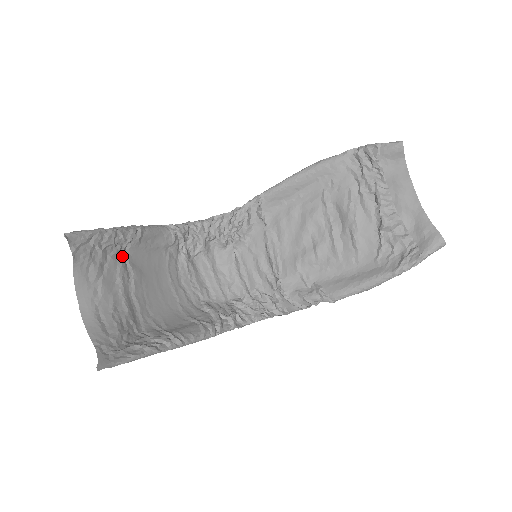
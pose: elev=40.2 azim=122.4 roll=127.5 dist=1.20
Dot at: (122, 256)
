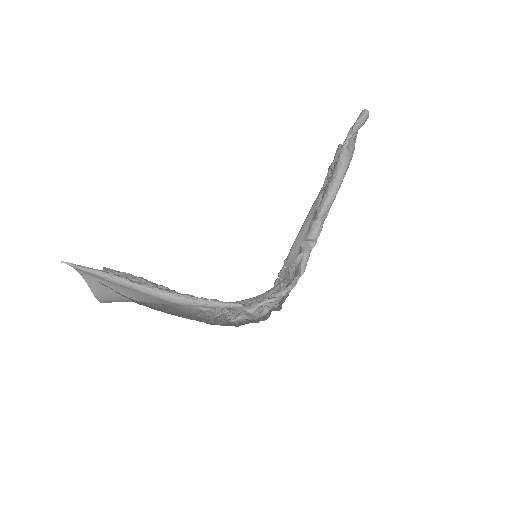
Dot at: occluded
